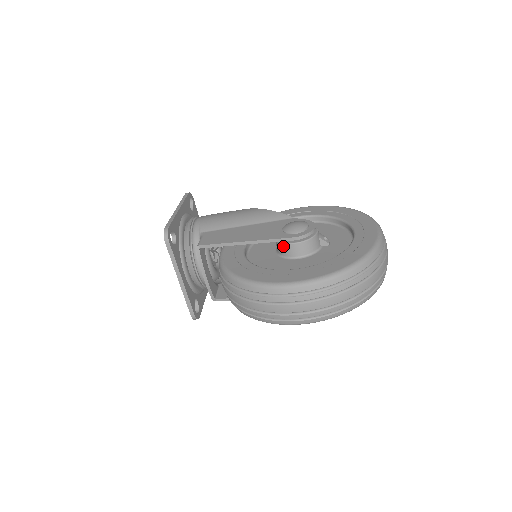
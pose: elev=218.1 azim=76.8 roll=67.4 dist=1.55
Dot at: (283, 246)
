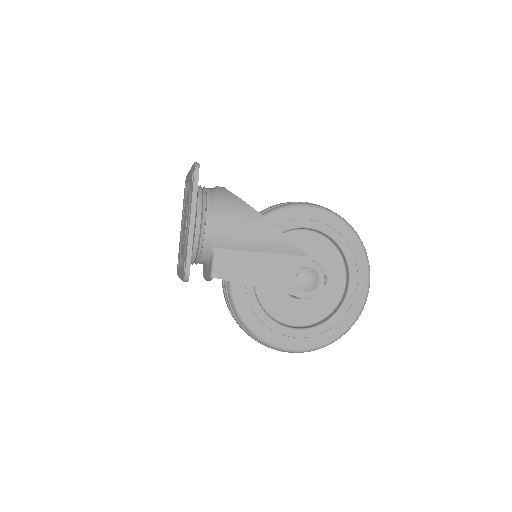
Dot at: occluded
